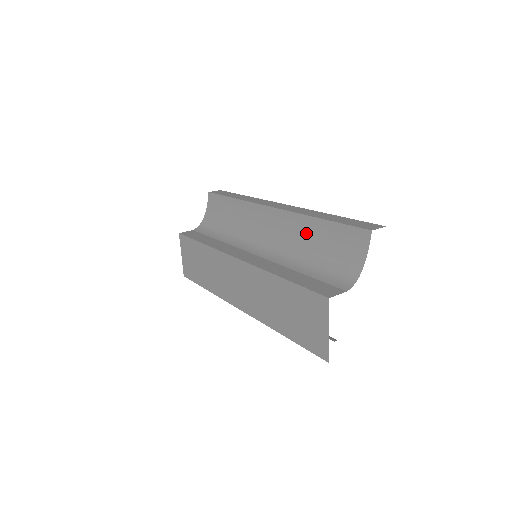
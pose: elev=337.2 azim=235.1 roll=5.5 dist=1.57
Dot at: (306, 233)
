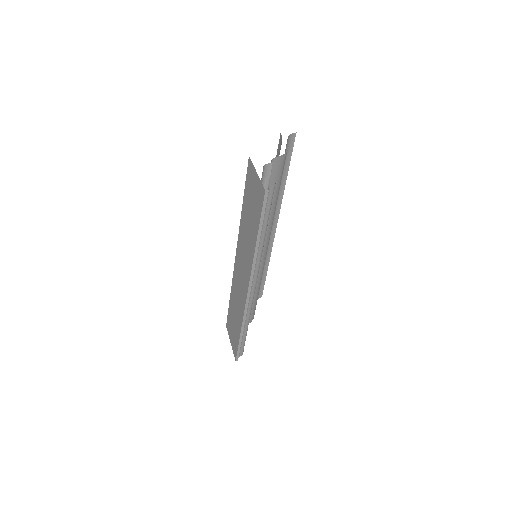
Dot at: occluded
